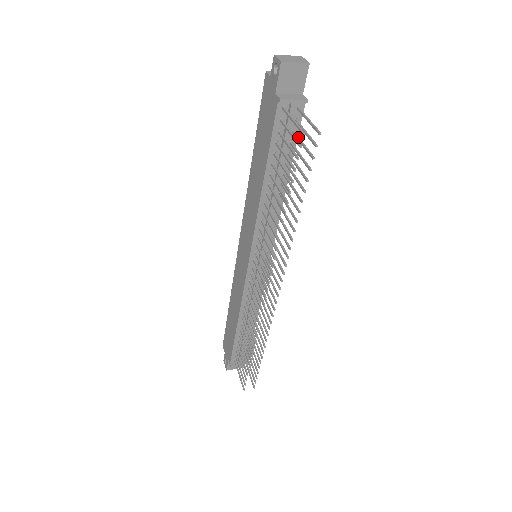
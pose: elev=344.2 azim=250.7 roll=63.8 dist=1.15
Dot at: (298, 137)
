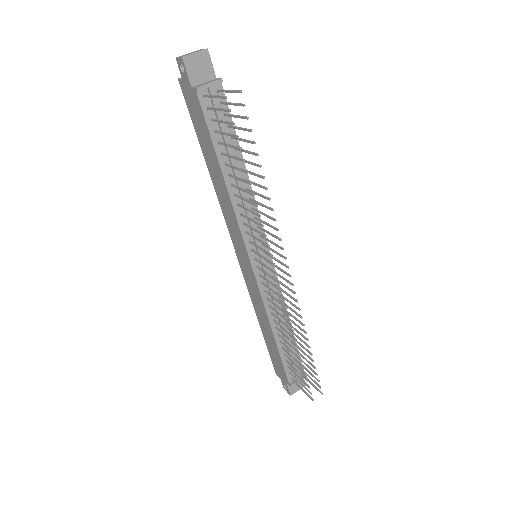
Dot at: (230, 114)
